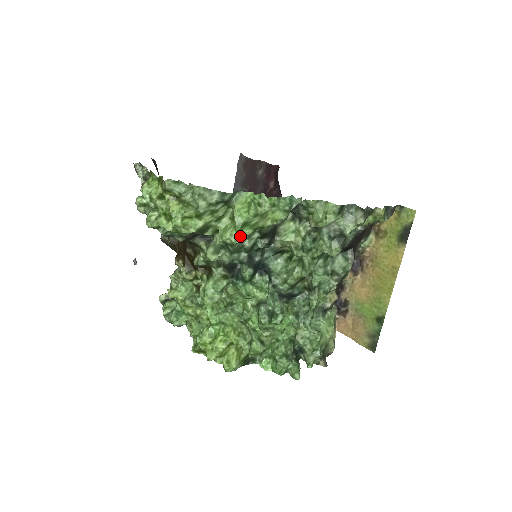
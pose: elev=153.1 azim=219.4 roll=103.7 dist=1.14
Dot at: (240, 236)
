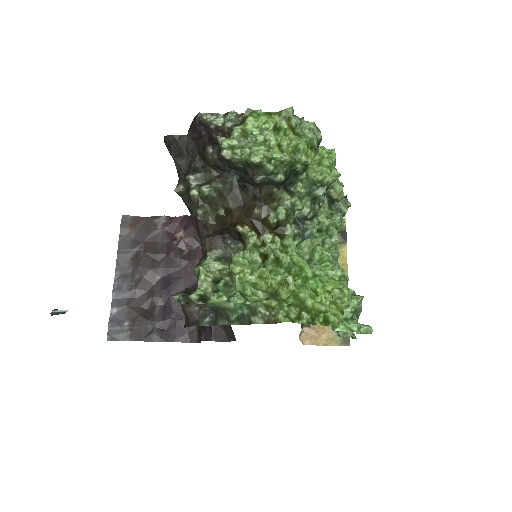
Dot at: (329, 178)
